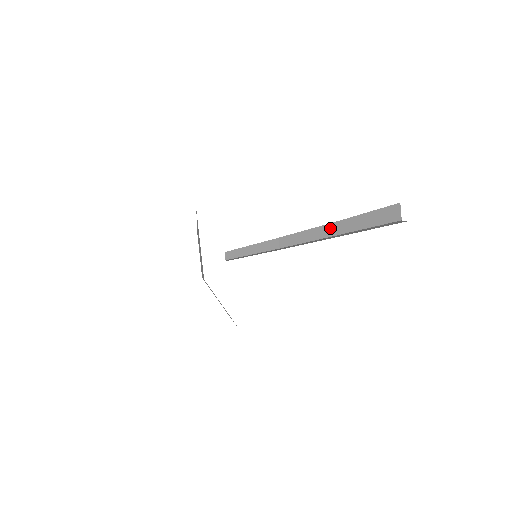
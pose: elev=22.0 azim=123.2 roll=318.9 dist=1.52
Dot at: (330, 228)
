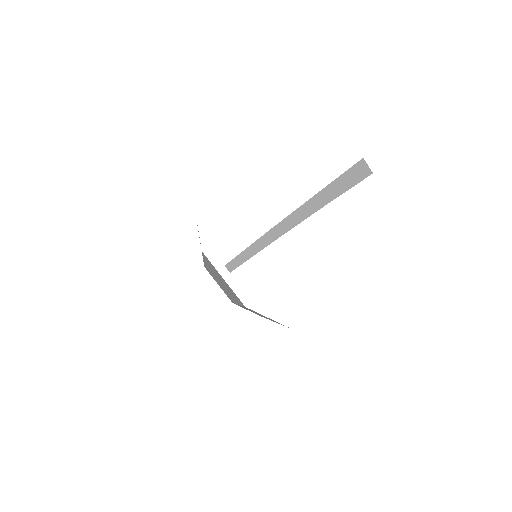
Dot at: (312, 204)
